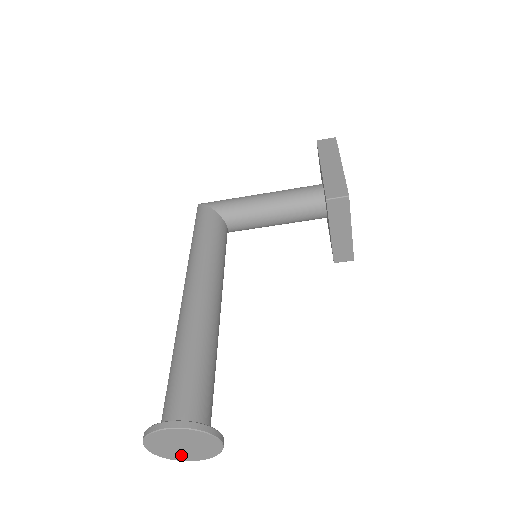
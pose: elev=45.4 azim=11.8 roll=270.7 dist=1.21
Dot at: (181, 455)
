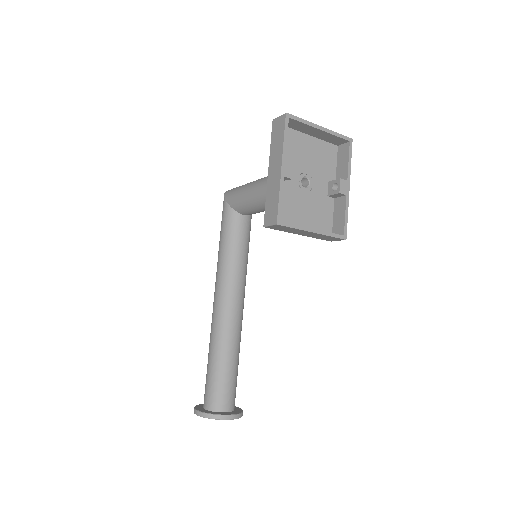
Dot at: occluded
